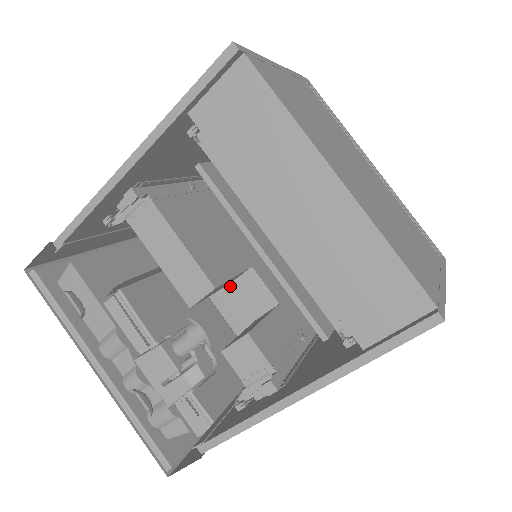
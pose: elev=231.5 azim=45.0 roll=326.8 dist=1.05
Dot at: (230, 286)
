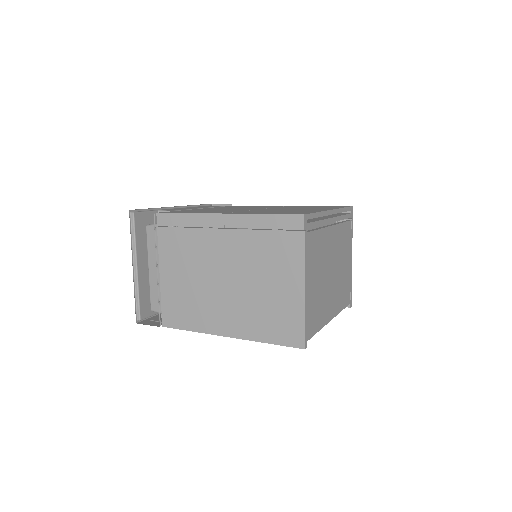
Dot at: occluded
